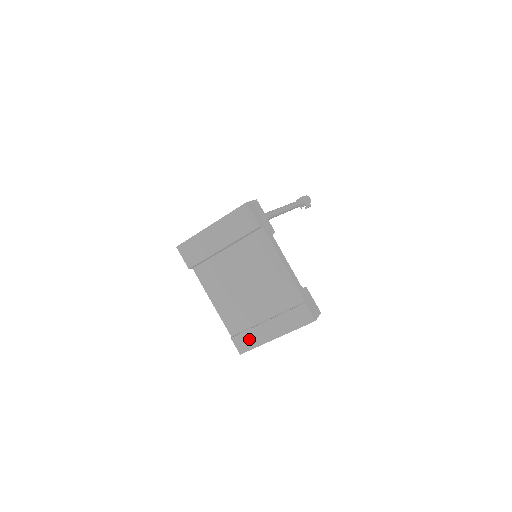
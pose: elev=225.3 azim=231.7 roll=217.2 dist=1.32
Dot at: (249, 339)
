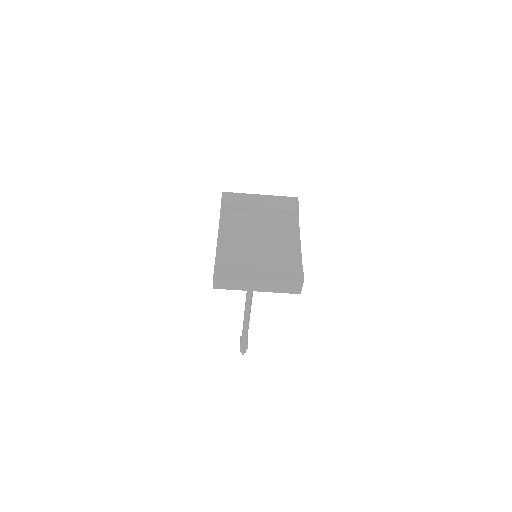
Dot at: (233, 268)
